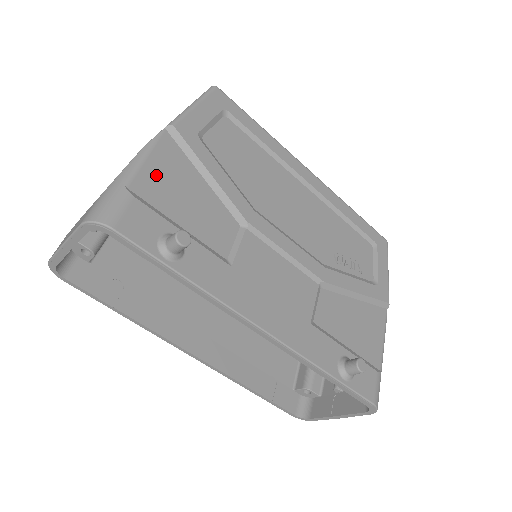
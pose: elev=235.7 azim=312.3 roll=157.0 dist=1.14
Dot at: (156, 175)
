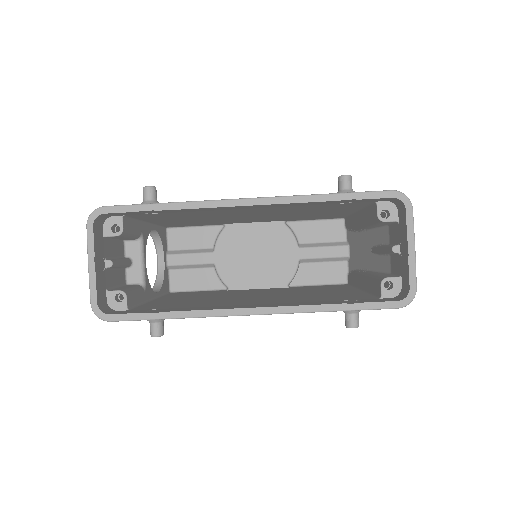
Dot at: occluded
